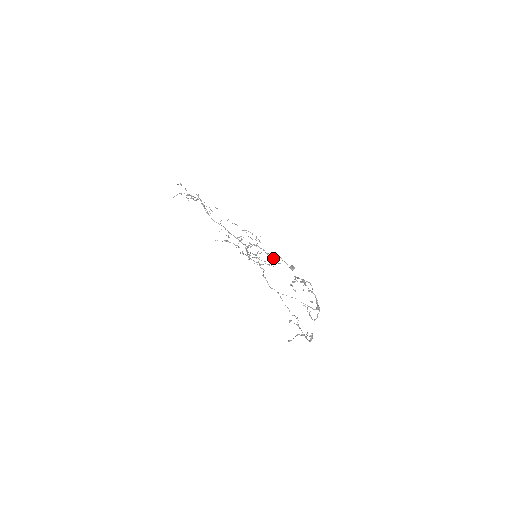
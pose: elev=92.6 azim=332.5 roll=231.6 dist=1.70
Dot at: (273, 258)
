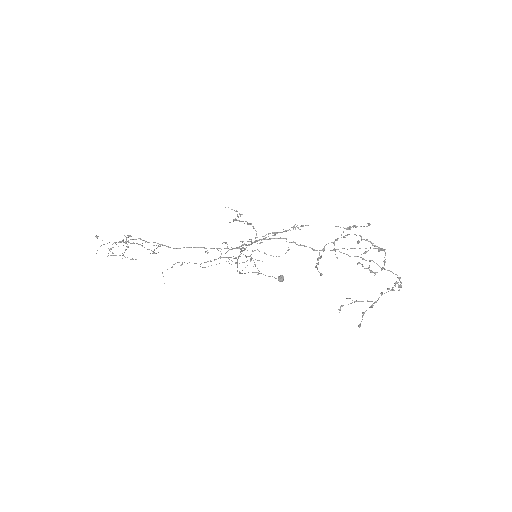
Dot at: (258, 273)
